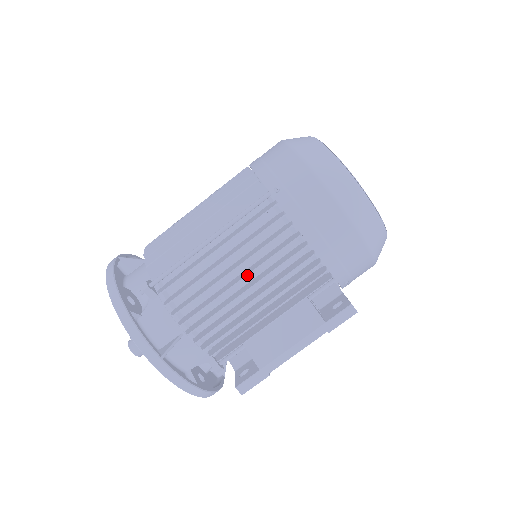
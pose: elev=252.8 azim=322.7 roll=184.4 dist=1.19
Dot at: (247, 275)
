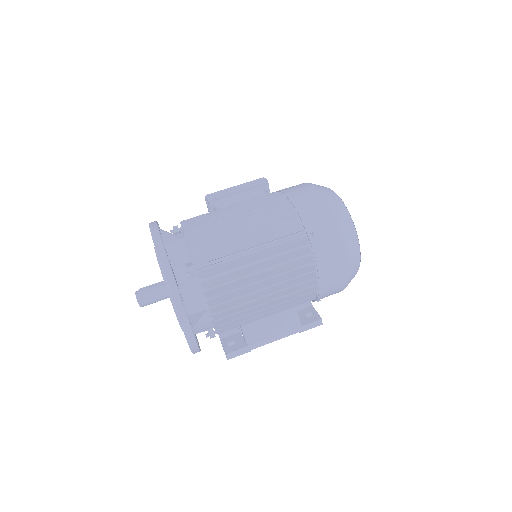
Dot at: occluded
